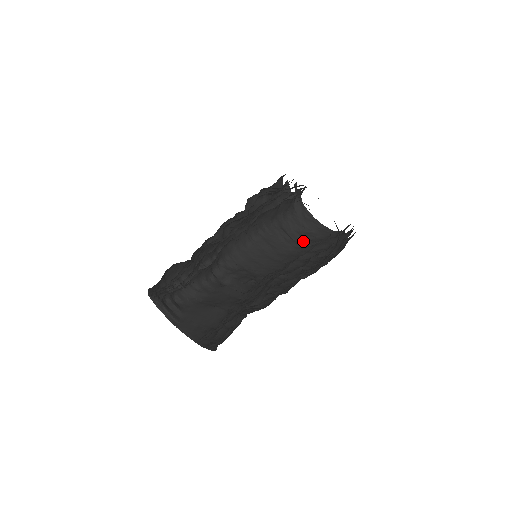
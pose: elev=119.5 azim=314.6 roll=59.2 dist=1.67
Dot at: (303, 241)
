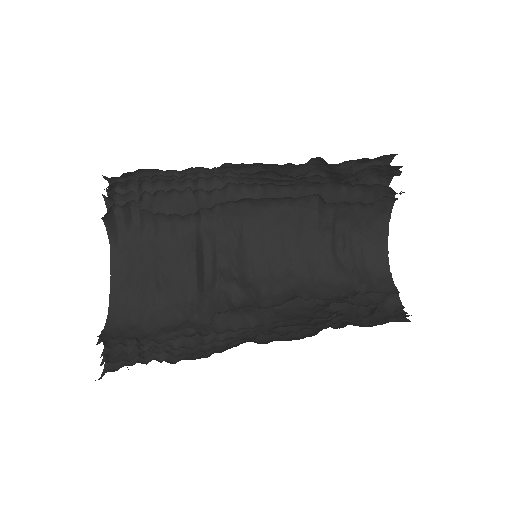
Dot at: (344, 242)
